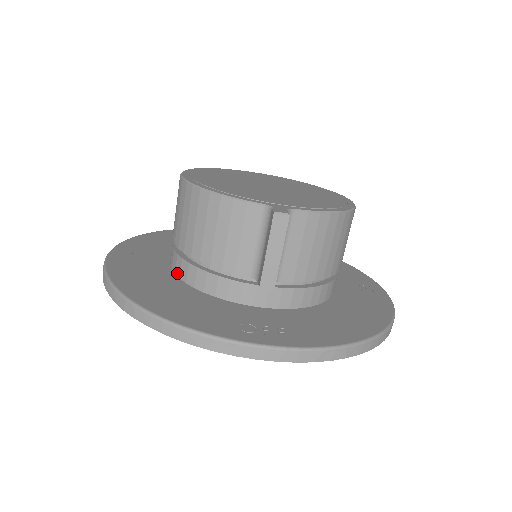
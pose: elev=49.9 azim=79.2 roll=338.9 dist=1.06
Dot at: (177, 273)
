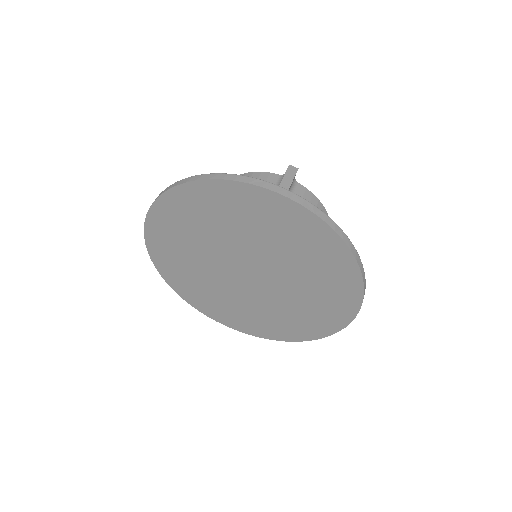
Dot at: occluded
